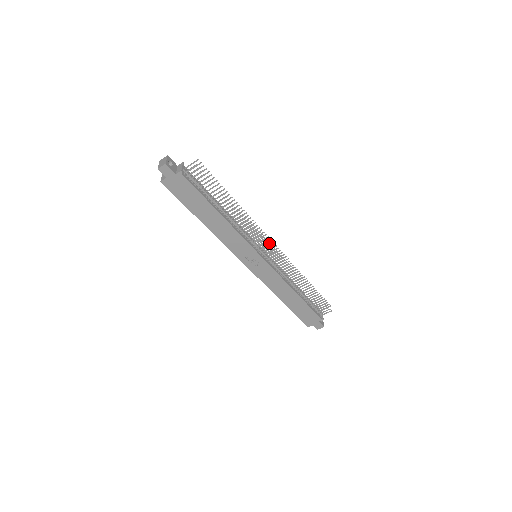
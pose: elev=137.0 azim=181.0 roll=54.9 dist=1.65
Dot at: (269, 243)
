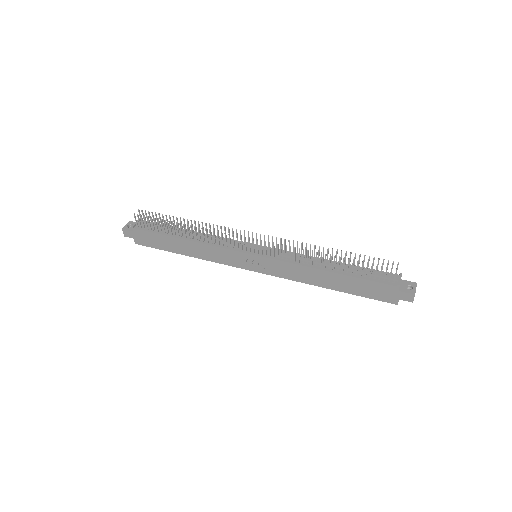
Dot at: (252, 236)
